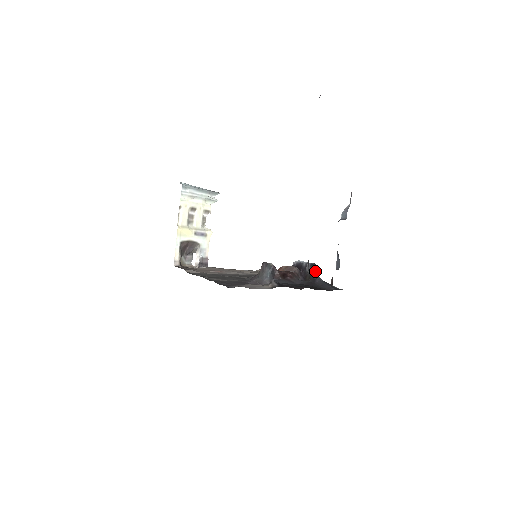
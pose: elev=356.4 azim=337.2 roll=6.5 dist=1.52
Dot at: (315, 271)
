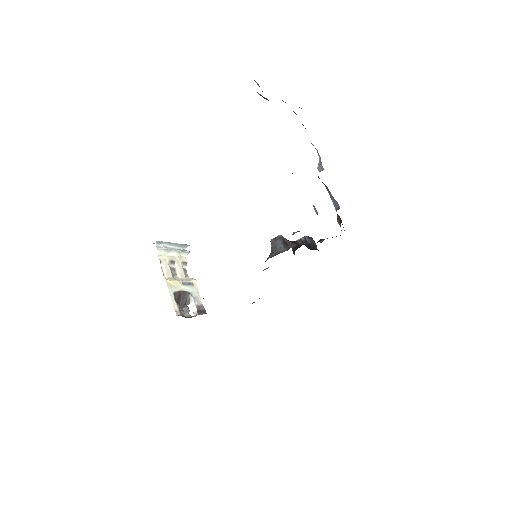
Dot at: (314, 242)
